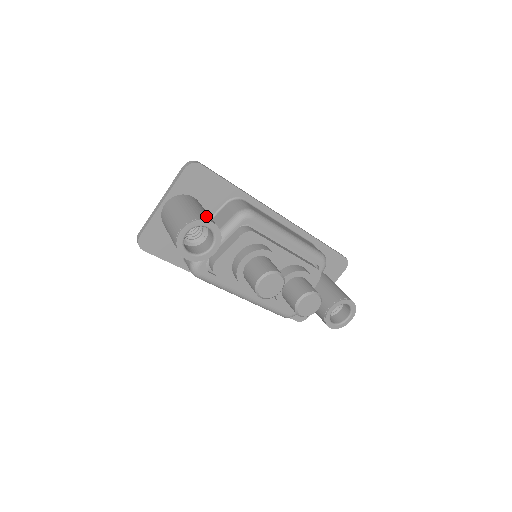
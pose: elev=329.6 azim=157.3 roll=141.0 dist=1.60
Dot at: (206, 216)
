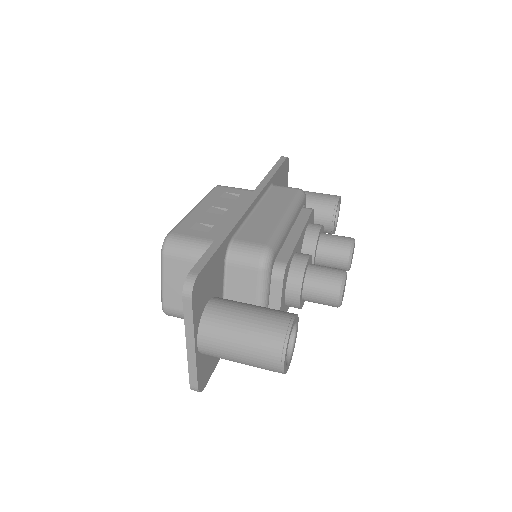
Dot at: (277, 321)
